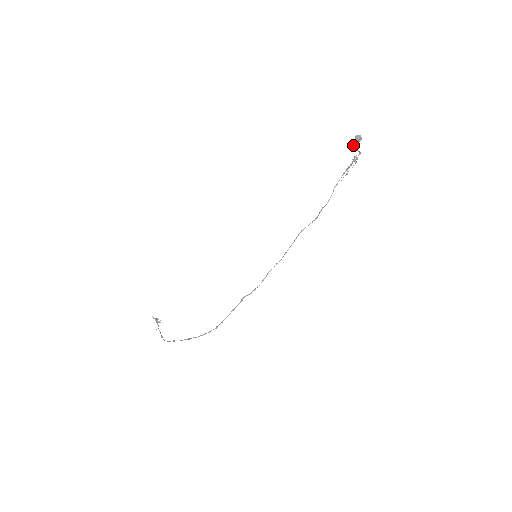
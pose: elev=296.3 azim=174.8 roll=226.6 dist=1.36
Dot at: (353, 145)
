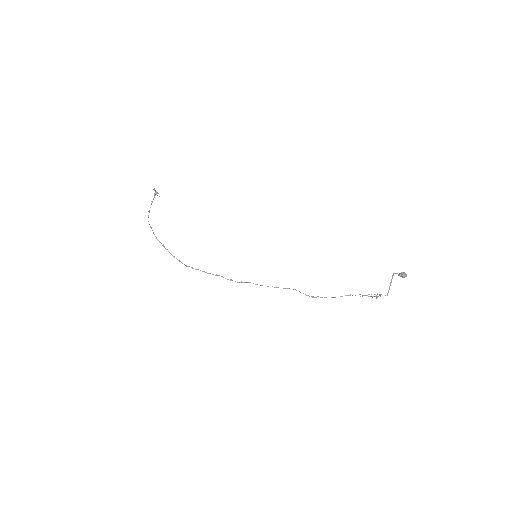
Dot at: (396, 273)
